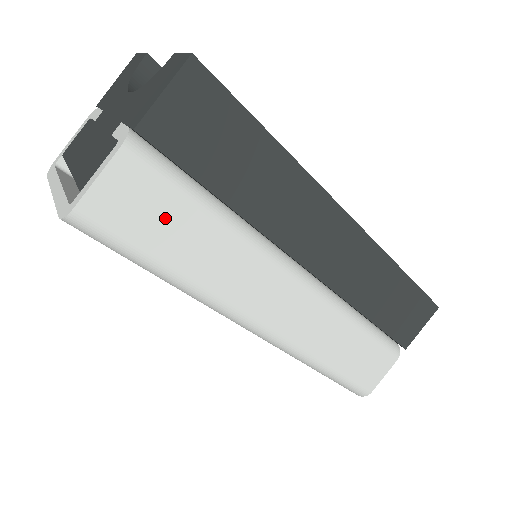
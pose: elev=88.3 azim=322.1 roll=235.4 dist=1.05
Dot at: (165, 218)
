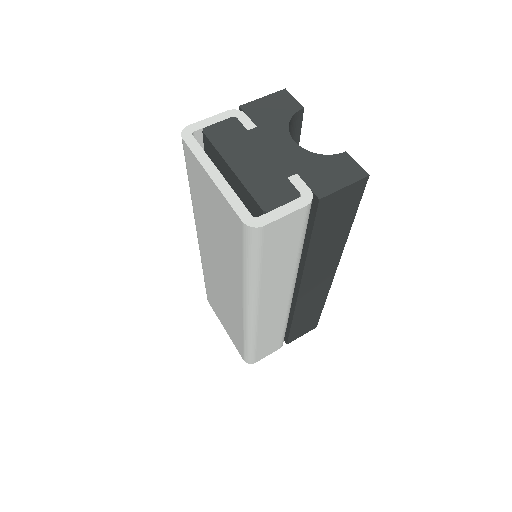
Dot at: (285, 246)
